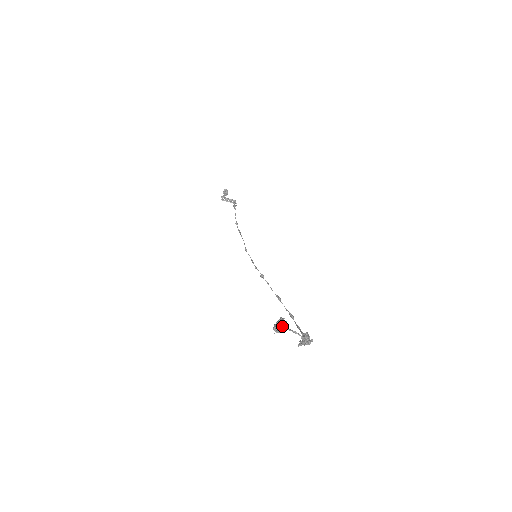
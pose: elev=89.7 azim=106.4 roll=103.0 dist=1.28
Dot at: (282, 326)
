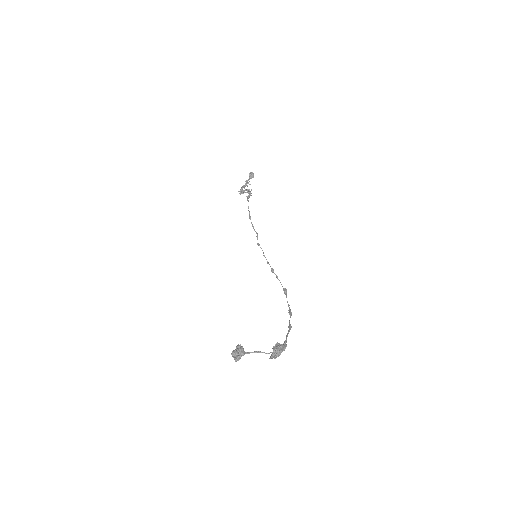
Dot at: (238, 354)
